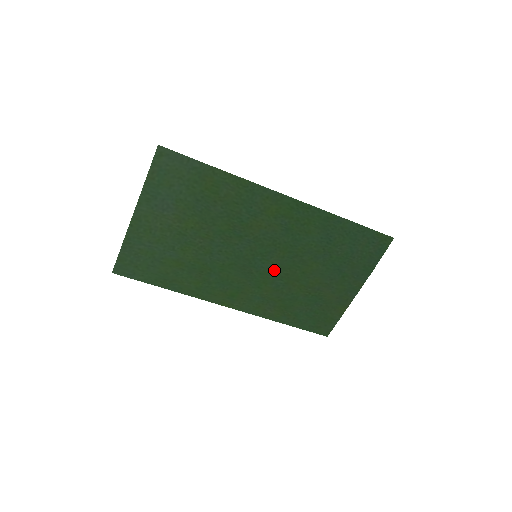
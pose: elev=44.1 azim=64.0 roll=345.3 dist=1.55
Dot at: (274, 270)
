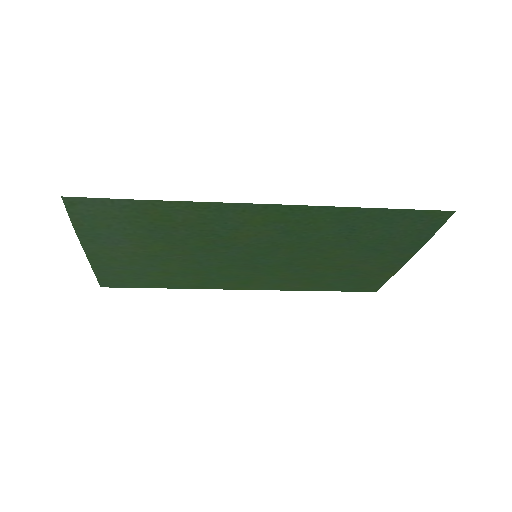
Dot at: (285, 262)
